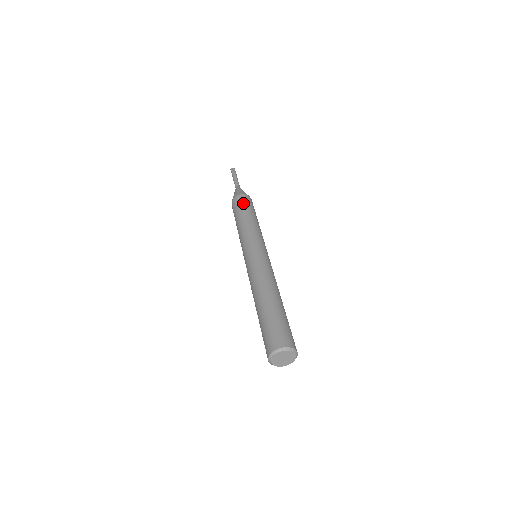
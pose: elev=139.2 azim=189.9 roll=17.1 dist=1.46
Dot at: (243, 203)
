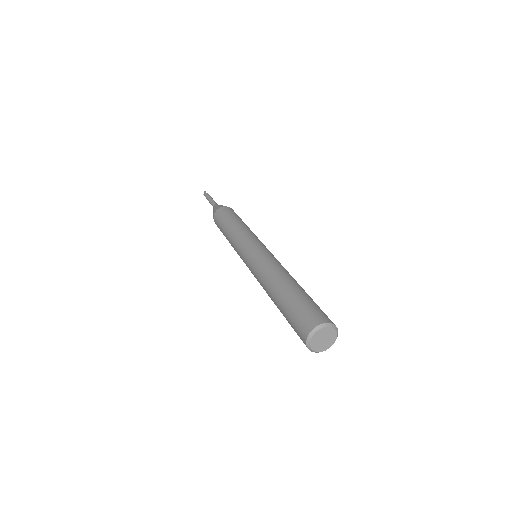
Dot at: (219, 219)
